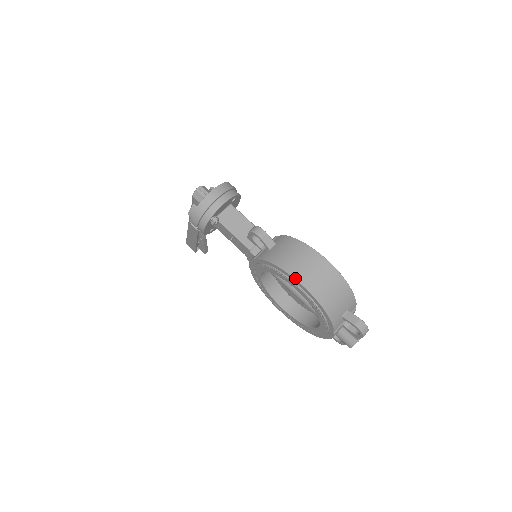
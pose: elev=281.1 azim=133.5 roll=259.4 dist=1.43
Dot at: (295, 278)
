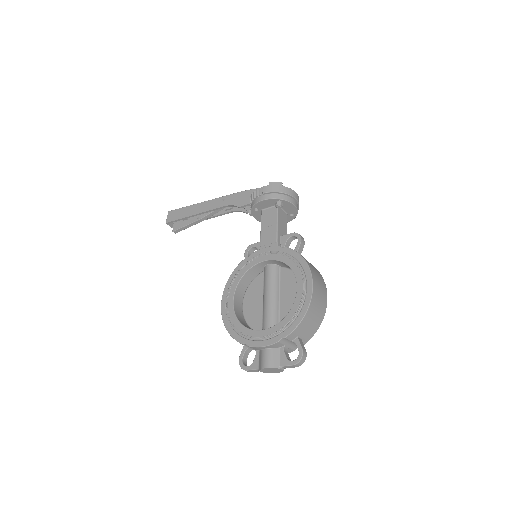
Dot at: (312, 276)
